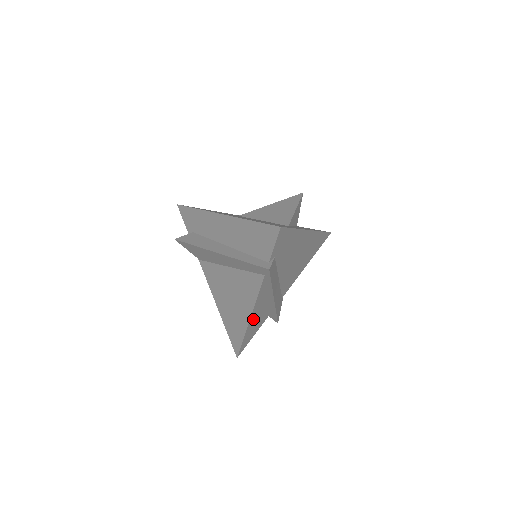
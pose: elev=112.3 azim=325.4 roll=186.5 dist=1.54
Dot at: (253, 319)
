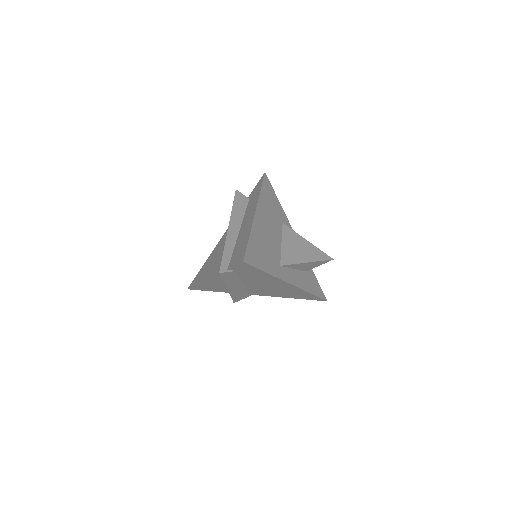
Dot at: (208, 283)
